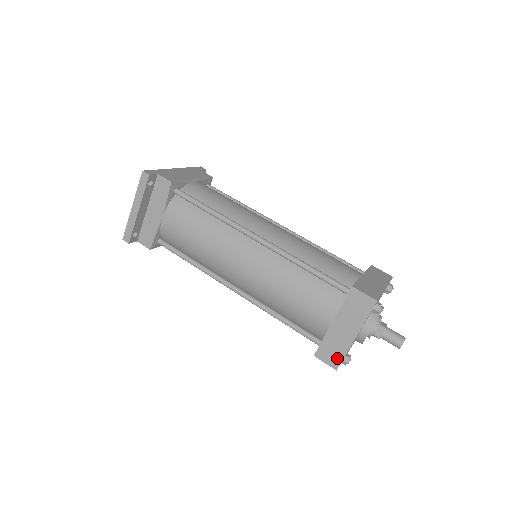
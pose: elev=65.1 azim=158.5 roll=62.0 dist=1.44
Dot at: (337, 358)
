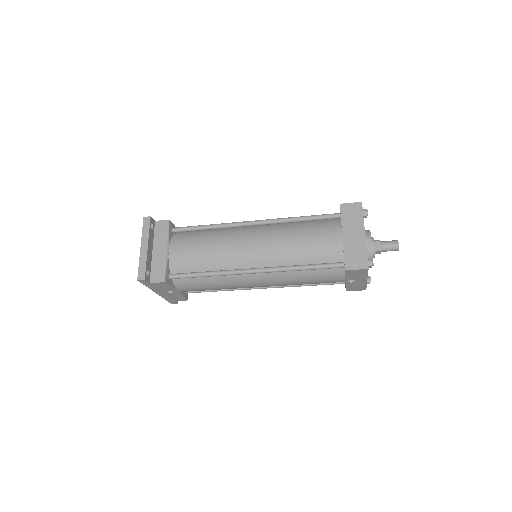
Dot at: (363, 259)
